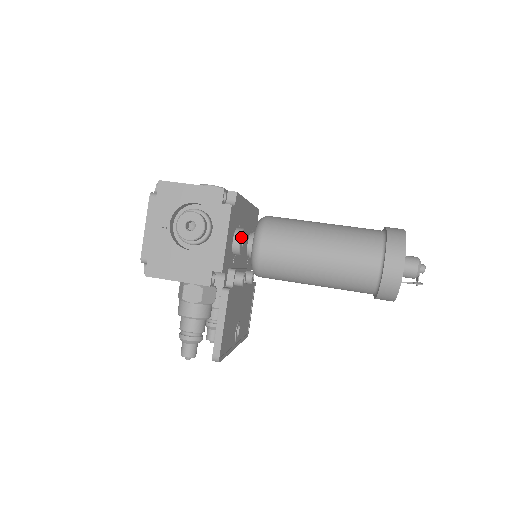
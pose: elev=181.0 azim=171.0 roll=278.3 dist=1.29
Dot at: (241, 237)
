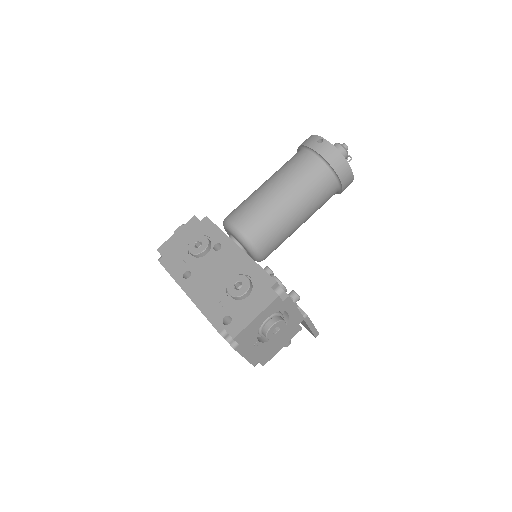
Dot at: (284, 286)
